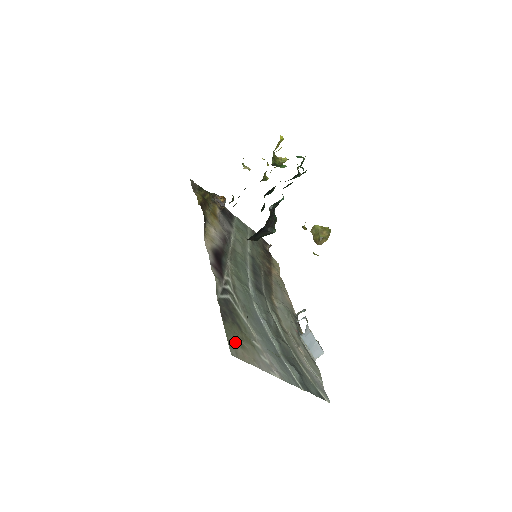
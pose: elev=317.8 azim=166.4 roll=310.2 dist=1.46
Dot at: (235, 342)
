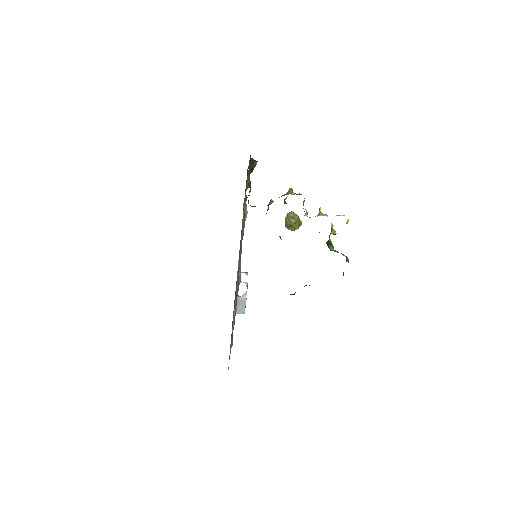
Dot at: occluded
